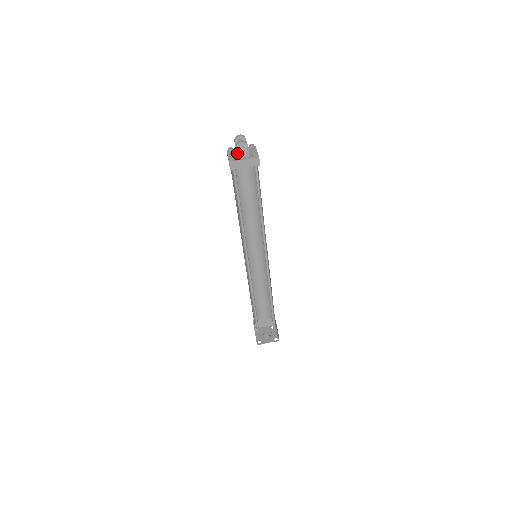
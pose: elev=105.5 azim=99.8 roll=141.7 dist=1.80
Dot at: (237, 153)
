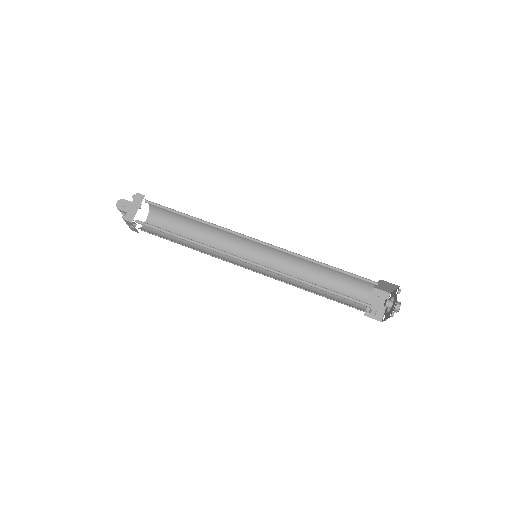
Dot at: (124, 211)
